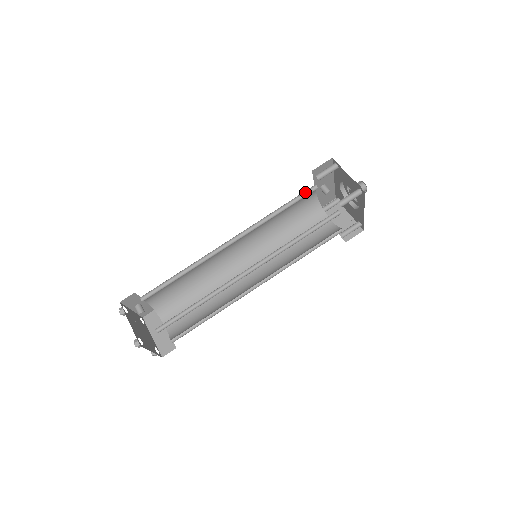
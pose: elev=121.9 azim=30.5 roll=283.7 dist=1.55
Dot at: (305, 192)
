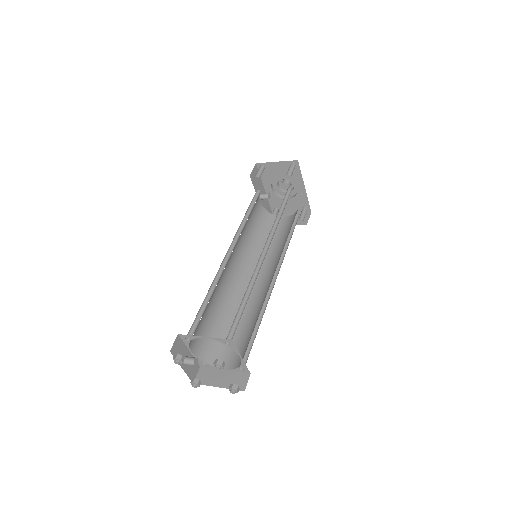
Dot at: (254, 197)
